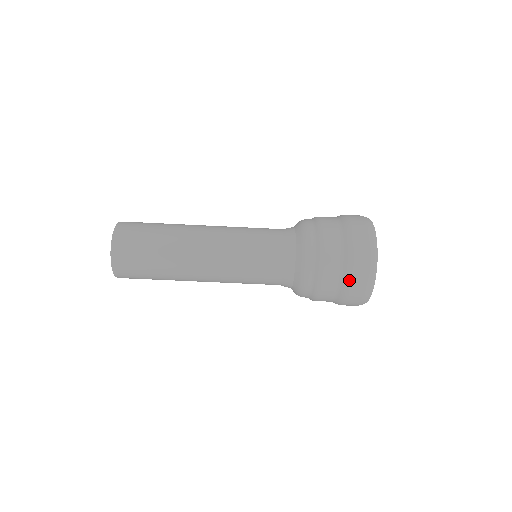
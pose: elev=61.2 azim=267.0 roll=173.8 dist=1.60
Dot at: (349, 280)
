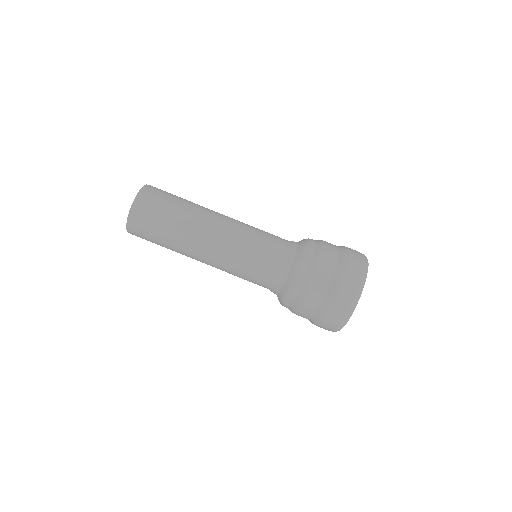
Dot at: (345, 263)
